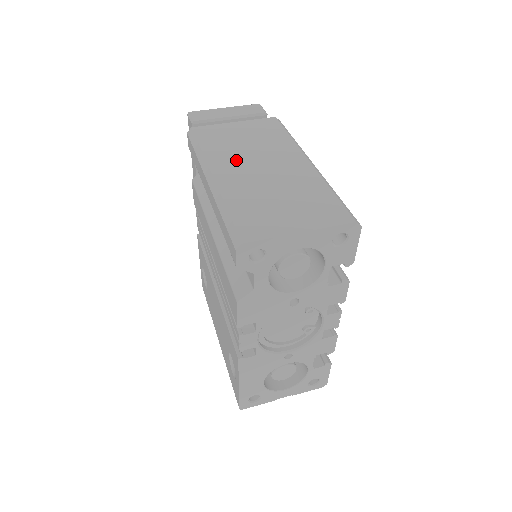
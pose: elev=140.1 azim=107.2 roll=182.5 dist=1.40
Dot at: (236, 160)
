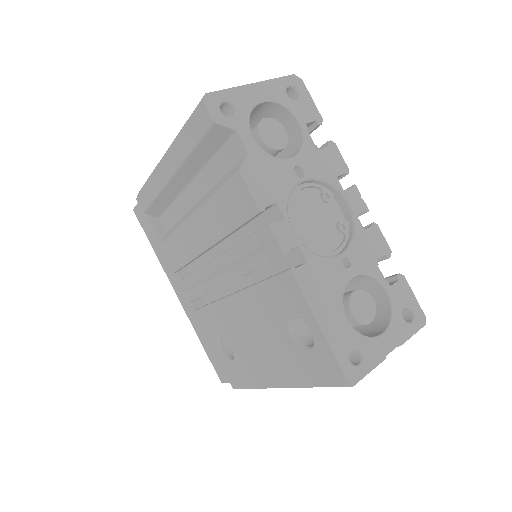
Dot at: occluded
